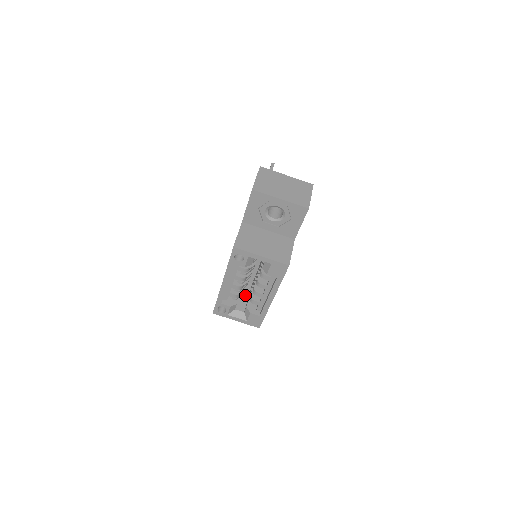
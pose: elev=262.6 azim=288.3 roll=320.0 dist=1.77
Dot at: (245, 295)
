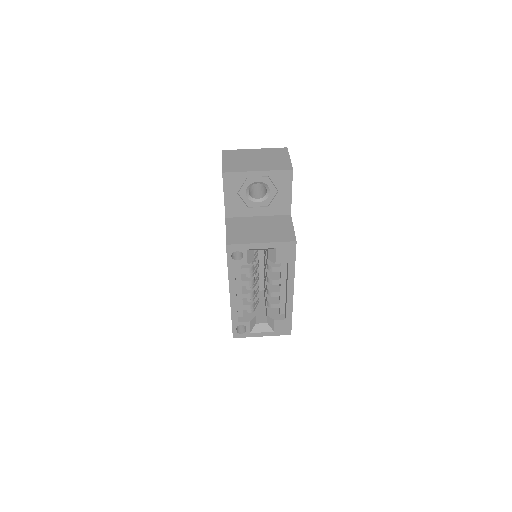
Dot at: (261, 305)
